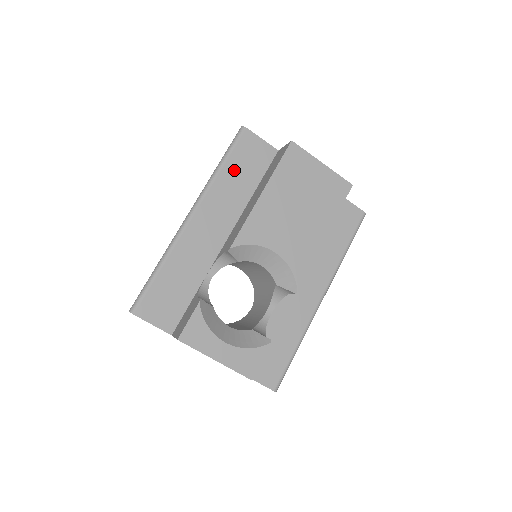
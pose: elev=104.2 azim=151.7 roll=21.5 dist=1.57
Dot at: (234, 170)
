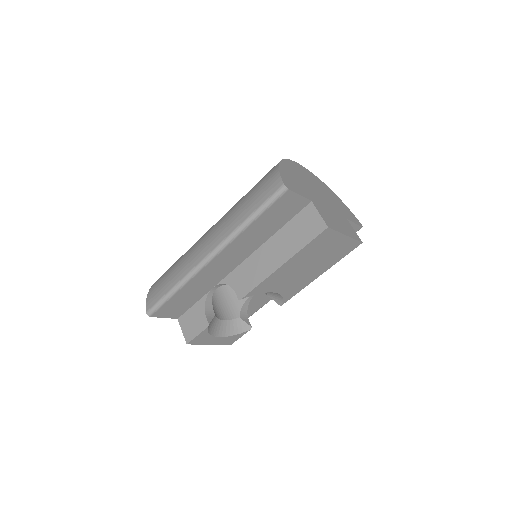
Dot at: (262, 223)
